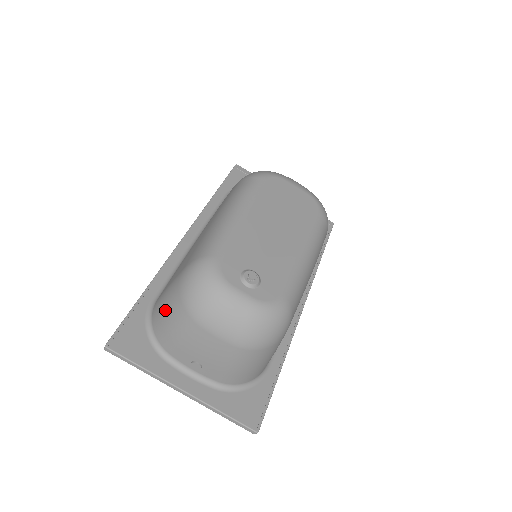
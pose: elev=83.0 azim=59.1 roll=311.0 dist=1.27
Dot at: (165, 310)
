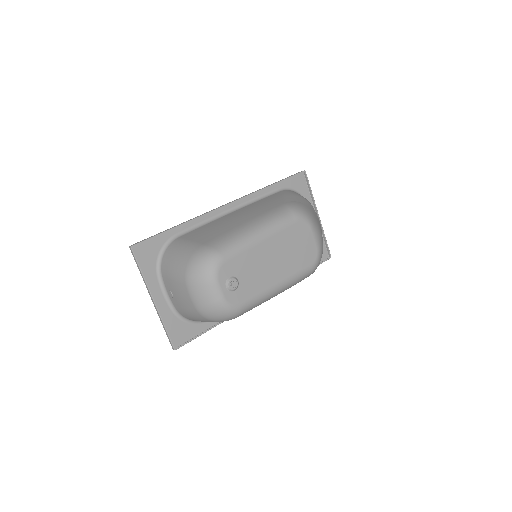
Dot at: (177, 255)
